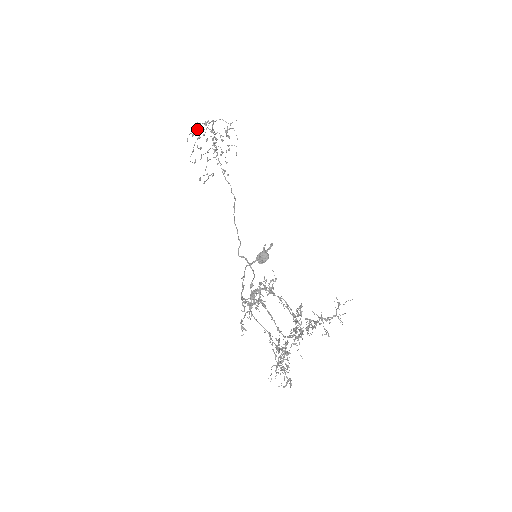
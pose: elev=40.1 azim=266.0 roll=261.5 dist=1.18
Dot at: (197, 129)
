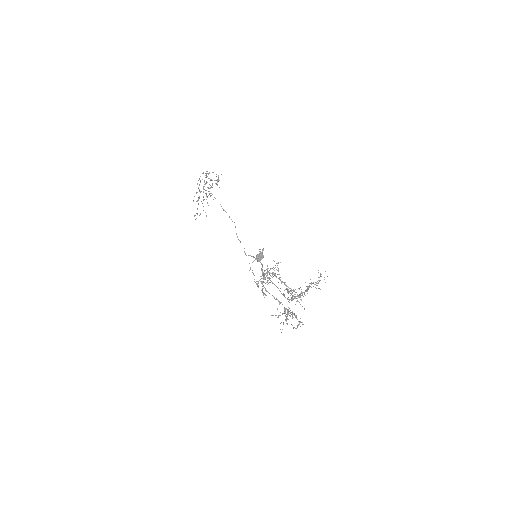
Dot at: occluded
